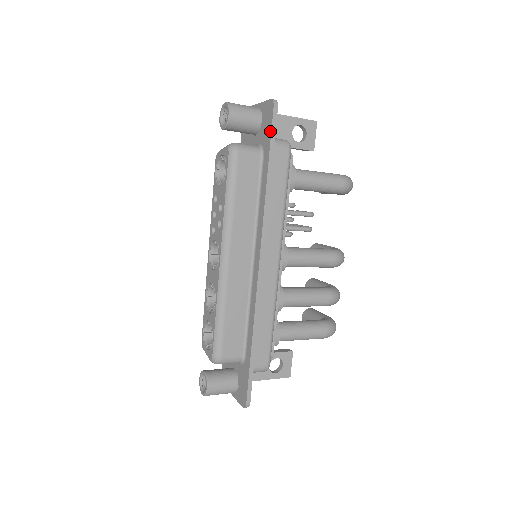
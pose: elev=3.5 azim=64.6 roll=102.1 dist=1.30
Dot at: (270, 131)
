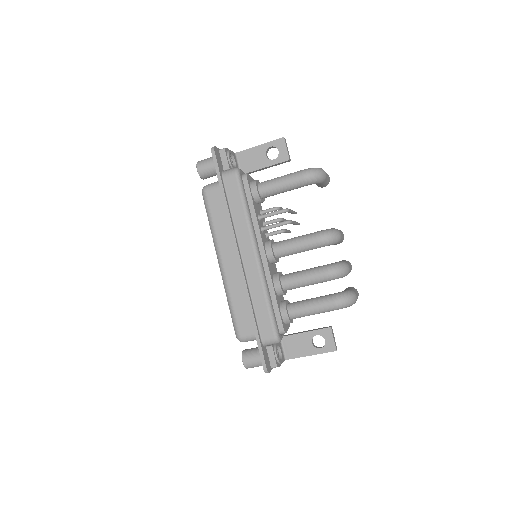
Dot at: (215, 168)
